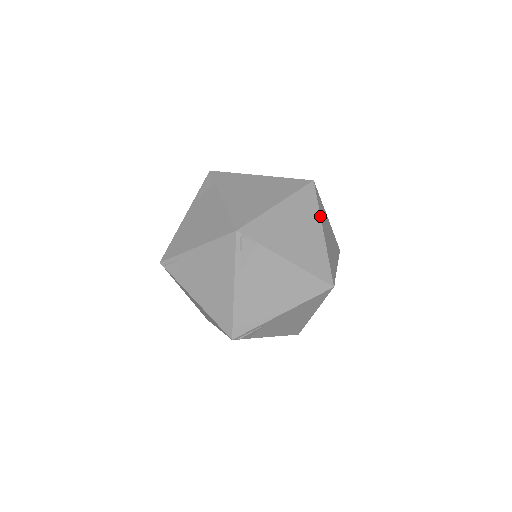
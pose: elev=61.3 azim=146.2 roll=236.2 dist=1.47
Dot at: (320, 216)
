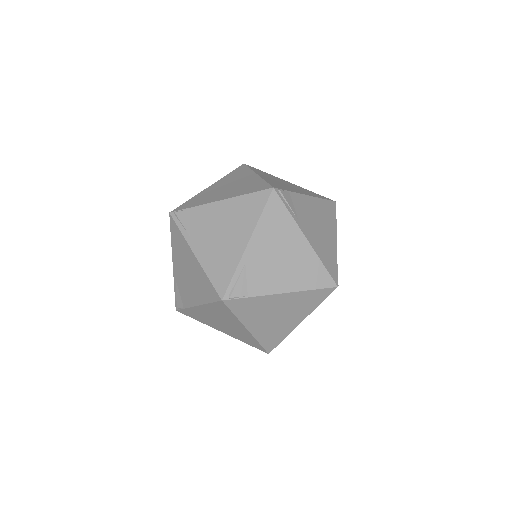
Dot at: occluded
